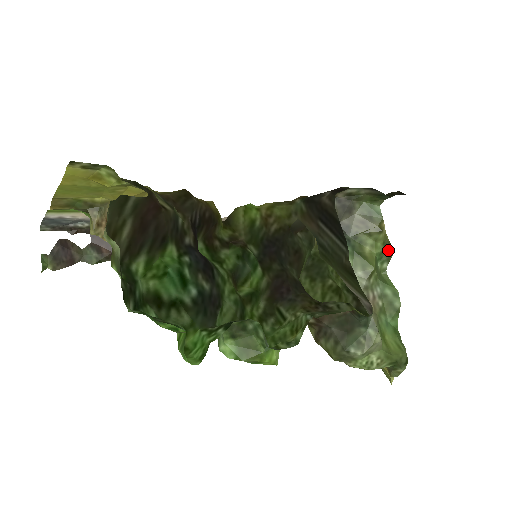
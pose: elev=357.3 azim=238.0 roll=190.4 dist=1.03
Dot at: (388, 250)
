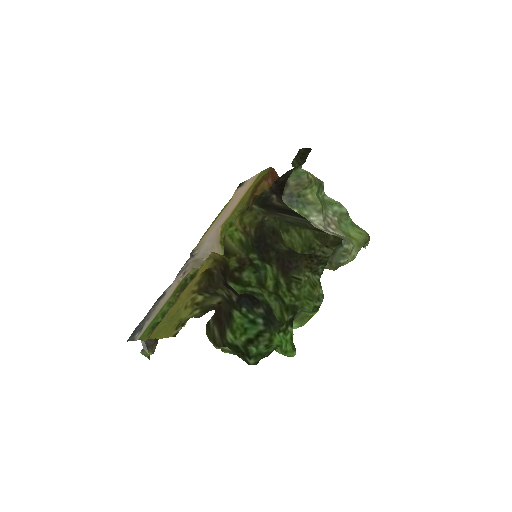
Dot at: (320, 185)
